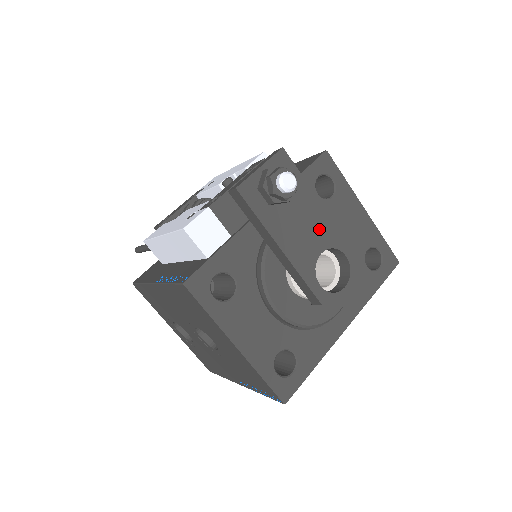
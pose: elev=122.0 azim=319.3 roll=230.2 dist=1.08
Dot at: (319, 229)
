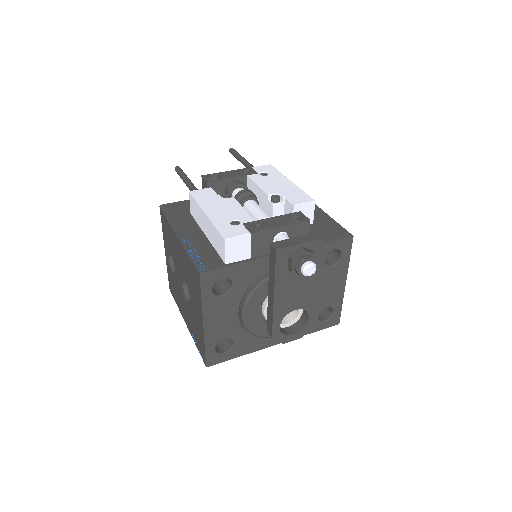
Dot at: (306, 296)
